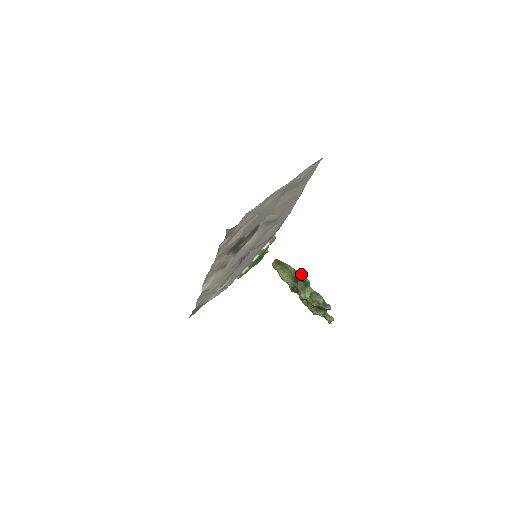
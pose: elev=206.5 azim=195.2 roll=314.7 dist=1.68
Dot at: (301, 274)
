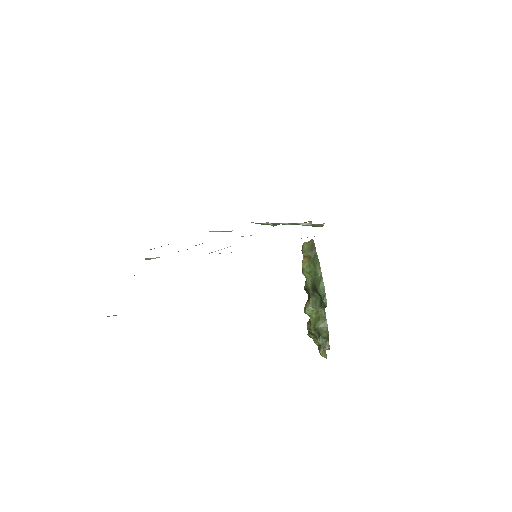
Dot at: (324, 289)
